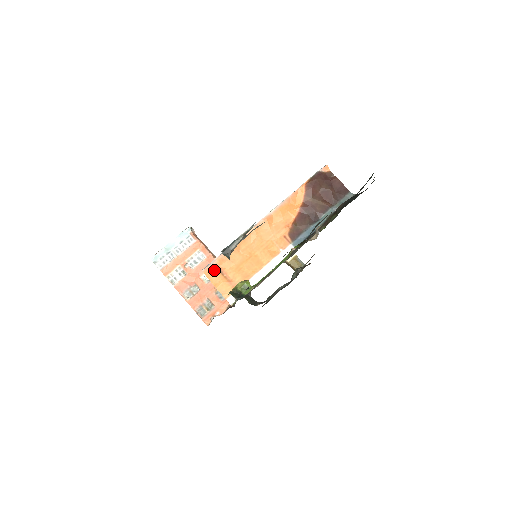
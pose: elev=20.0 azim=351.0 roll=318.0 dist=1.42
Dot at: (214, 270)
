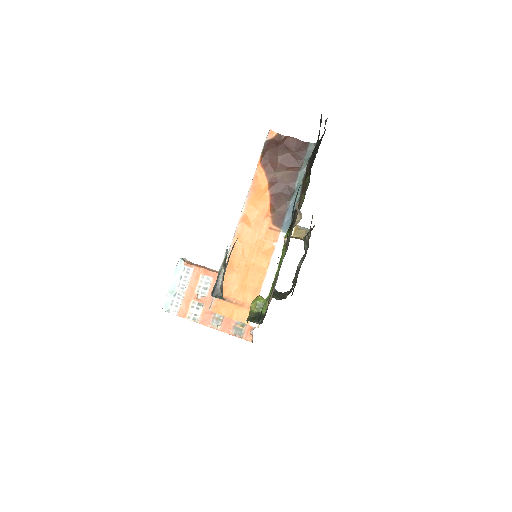
Dot at: (220, 303)
